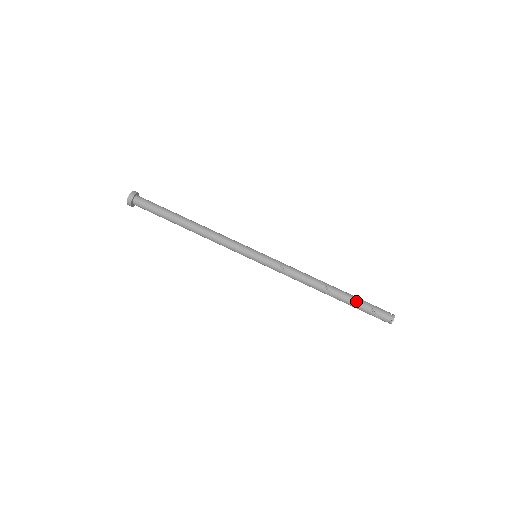
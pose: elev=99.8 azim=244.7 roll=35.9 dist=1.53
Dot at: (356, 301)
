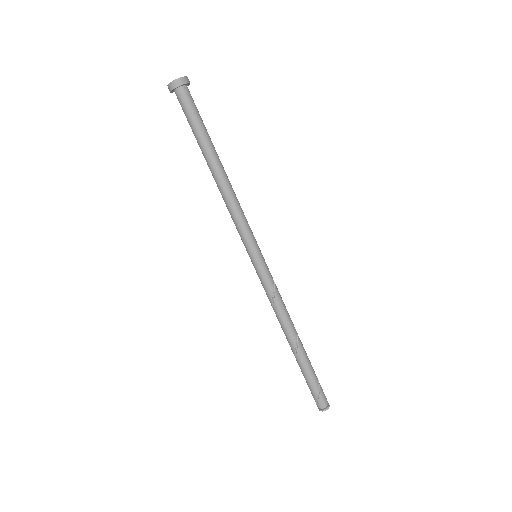
Dot at: (312, 368)
